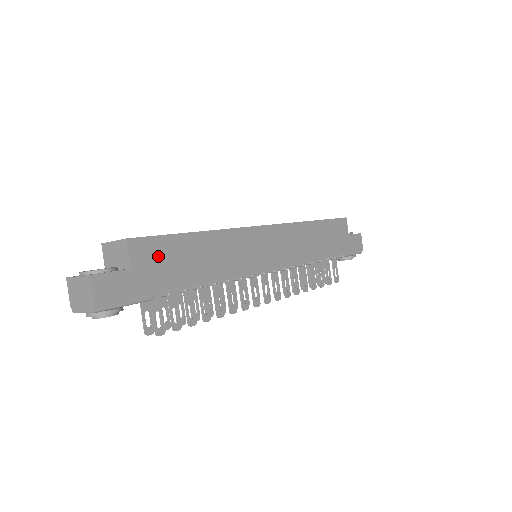
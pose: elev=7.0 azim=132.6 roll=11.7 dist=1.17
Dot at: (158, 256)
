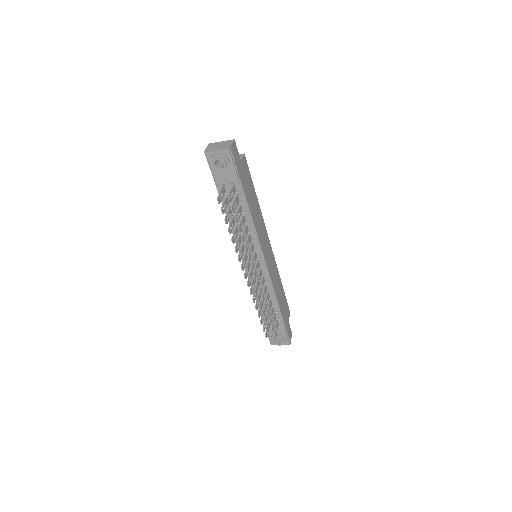
Dot at: (247, 175)
